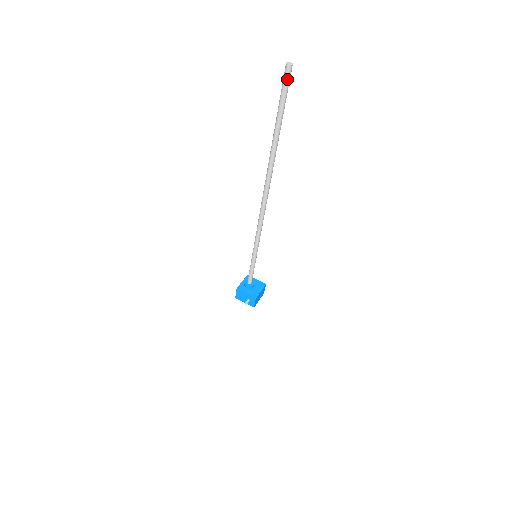
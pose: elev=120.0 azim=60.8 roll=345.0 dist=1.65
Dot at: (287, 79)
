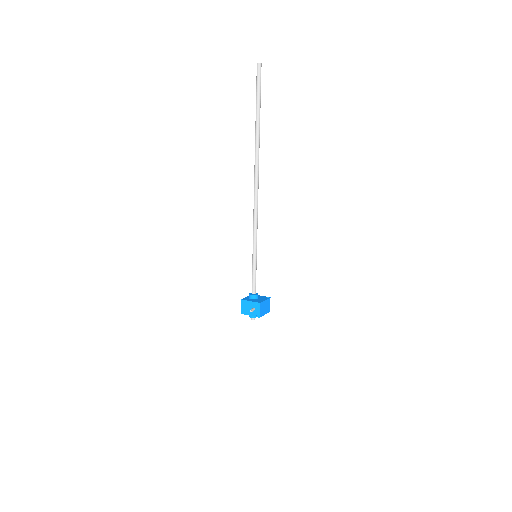
Dot at: (259, 74)
